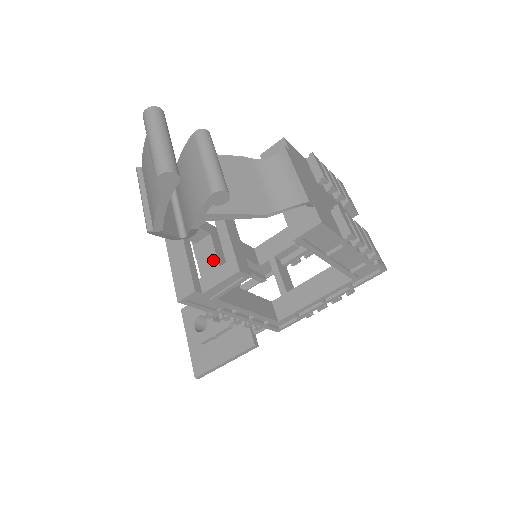
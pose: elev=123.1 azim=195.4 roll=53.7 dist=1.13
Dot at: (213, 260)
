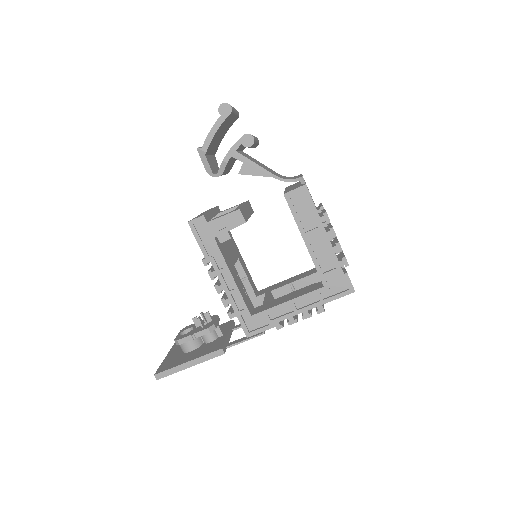
Dot at: (224, 244)
